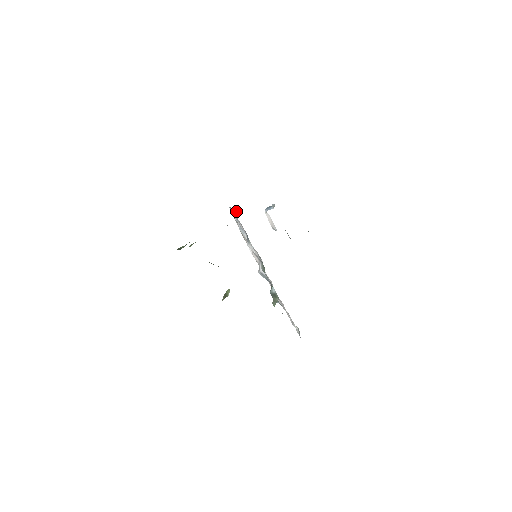
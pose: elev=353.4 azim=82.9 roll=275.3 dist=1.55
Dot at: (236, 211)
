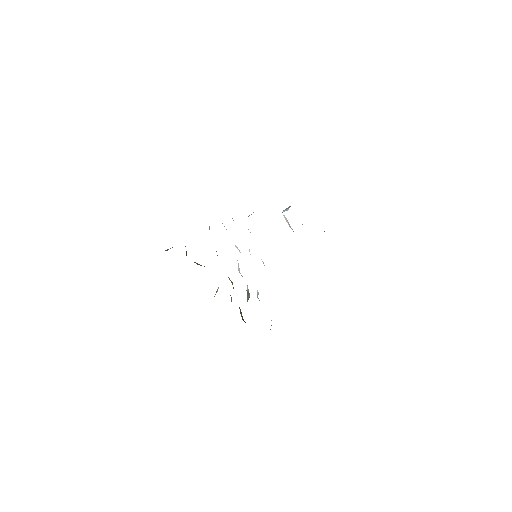
Dot at: occluded
